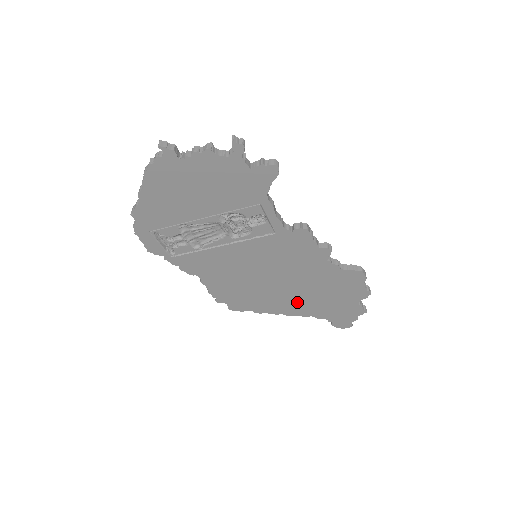
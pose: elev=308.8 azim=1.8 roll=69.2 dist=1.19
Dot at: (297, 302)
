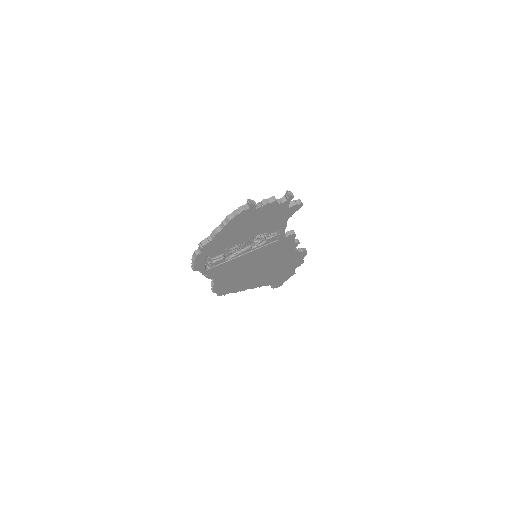
Dot at: (262, 279)
